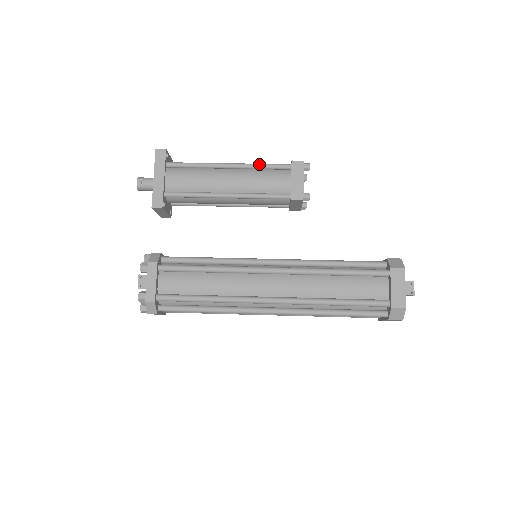
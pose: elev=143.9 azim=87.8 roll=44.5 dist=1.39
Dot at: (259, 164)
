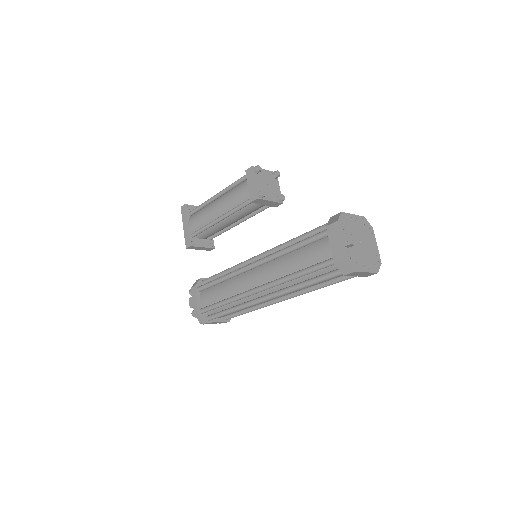
Dot at: (230, 185)
